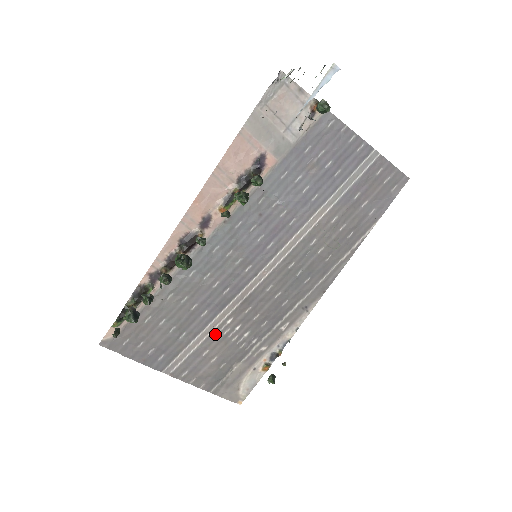
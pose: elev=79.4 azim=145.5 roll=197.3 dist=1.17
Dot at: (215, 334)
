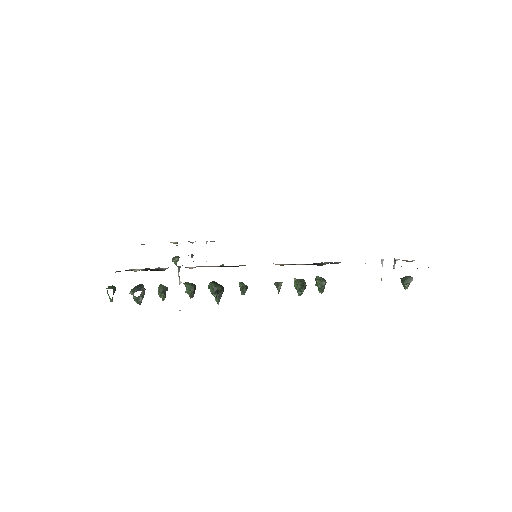
Dot at: occluded
